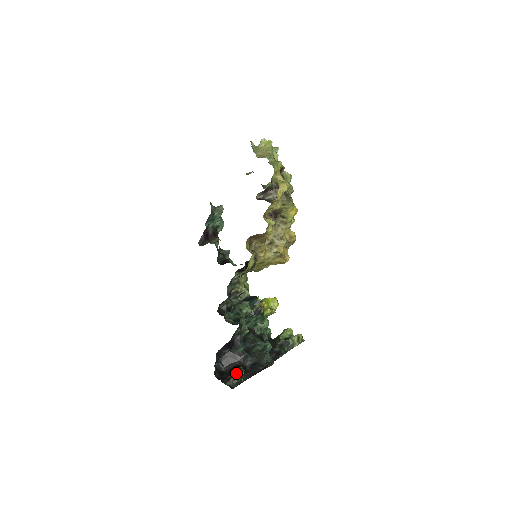
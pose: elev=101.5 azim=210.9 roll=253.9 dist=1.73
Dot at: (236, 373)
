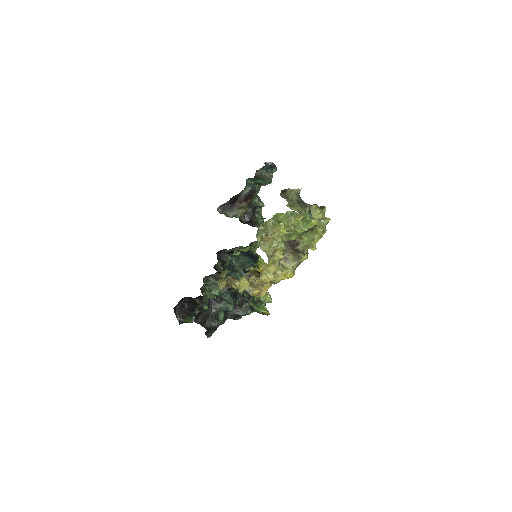
Dot at: (188, 318)
